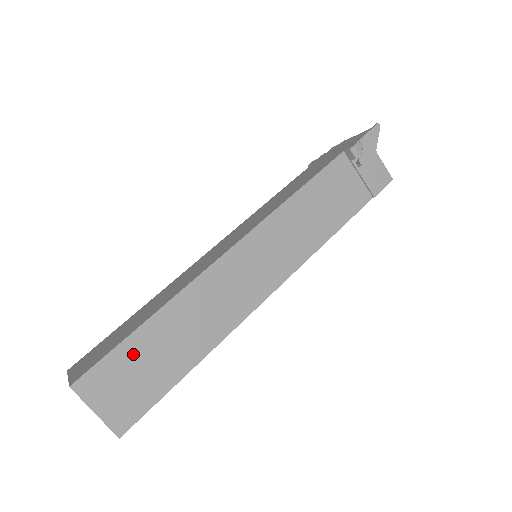
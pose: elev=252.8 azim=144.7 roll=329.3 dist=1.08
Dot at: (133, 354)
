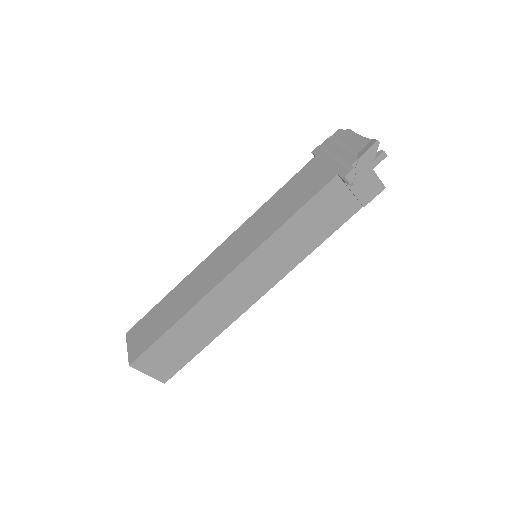
Dot at: (166, 344)
